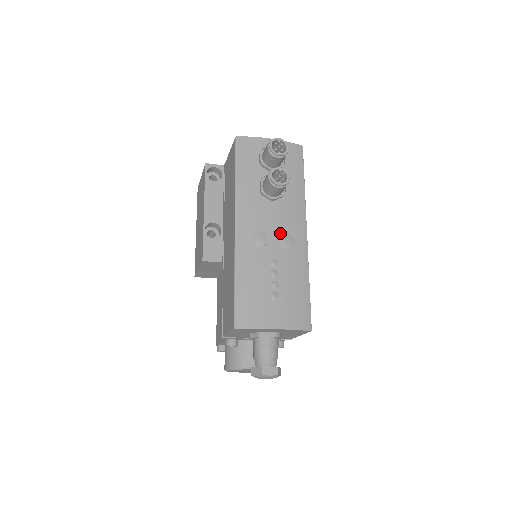
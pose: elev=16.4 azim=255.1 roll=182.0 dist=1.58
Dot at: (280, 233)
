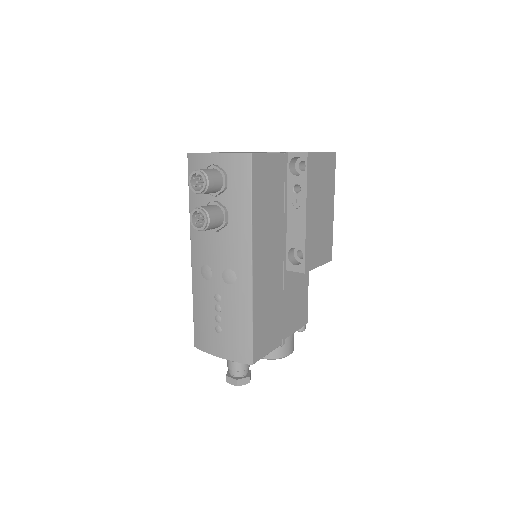
Dot at: (223, 267)
